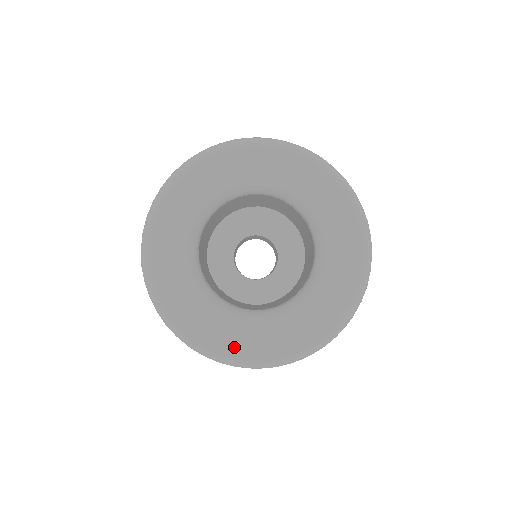
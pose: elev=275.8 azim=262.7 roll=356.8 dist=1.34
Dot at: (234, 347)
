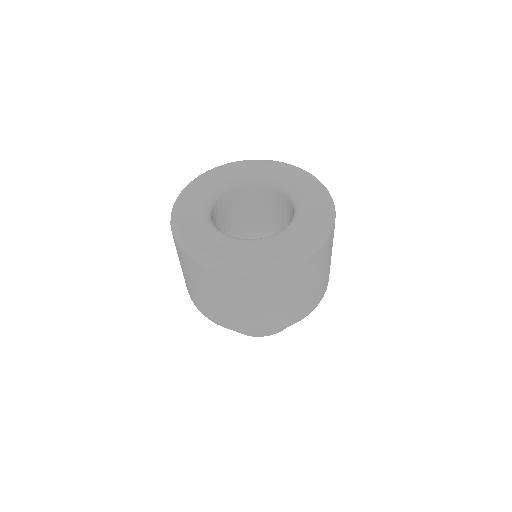
Dot at: (280, 252)
